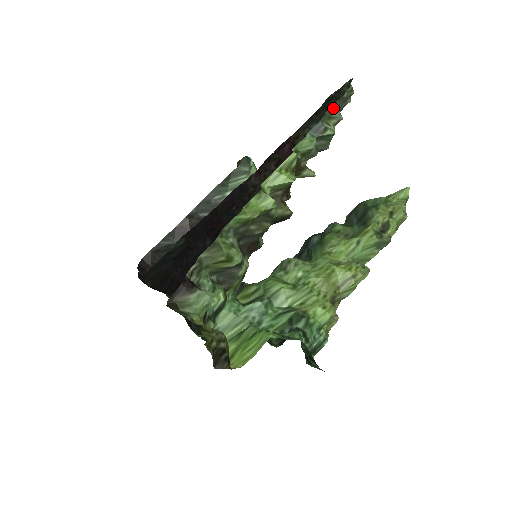
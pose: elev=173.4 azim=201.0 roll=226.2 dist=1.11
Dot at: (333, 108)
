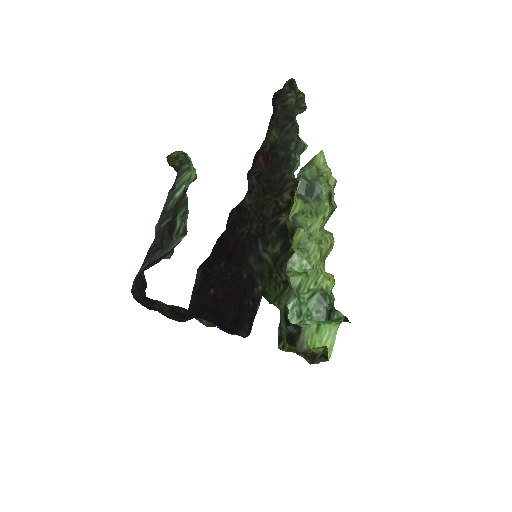
Dot at: occluded
